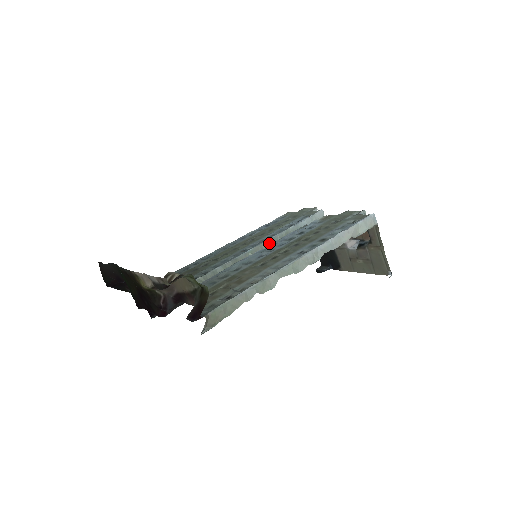
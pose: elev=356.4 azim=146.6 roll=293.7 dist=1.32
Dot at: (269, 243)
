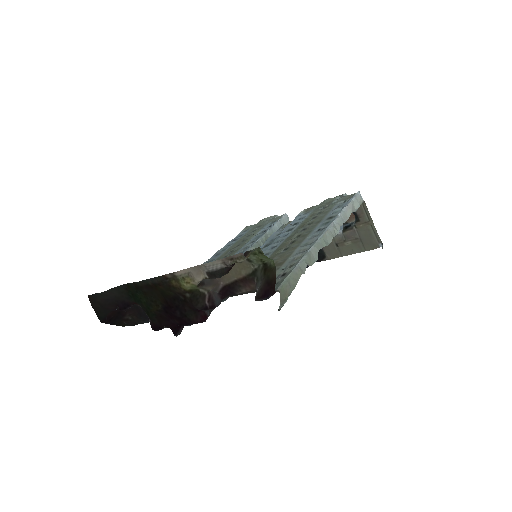
Dot at: (255, 247)
